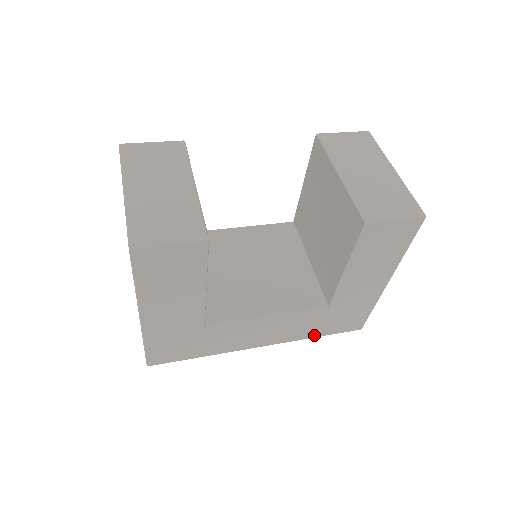
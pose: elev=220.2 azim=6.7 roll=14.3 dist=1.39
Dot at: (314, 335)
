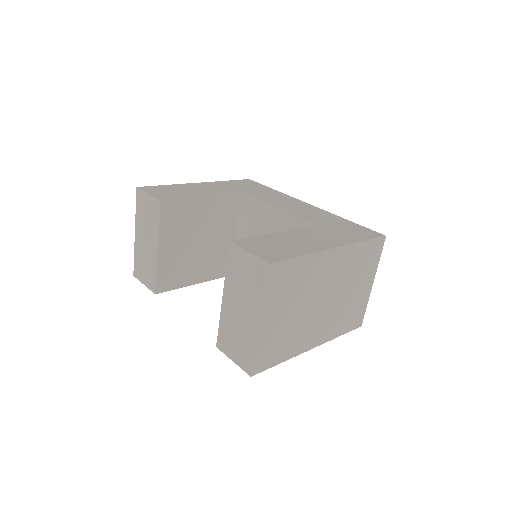
Dot at: occluded
